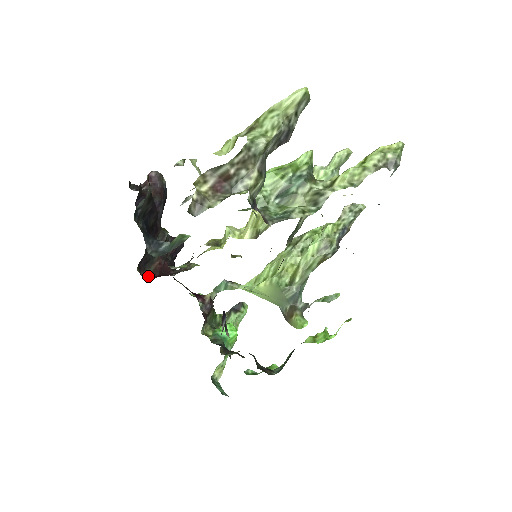
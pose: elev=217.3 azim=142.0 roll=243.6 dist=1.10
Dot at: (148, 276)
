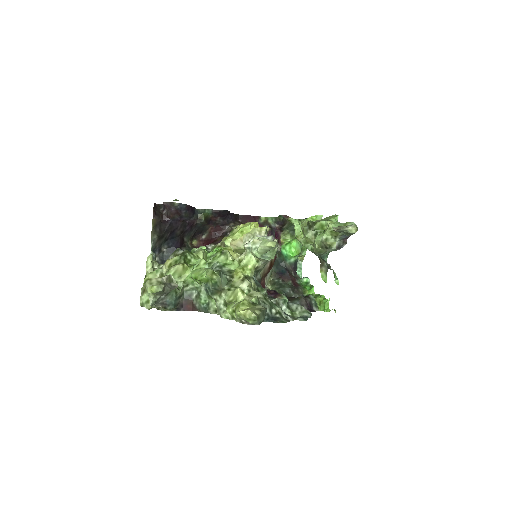
Dot at: (205, 239)
